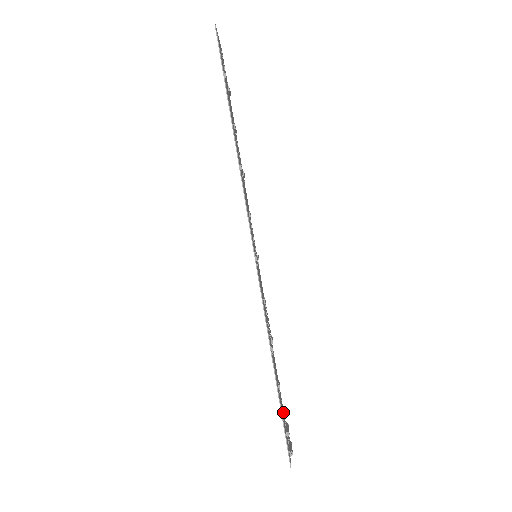
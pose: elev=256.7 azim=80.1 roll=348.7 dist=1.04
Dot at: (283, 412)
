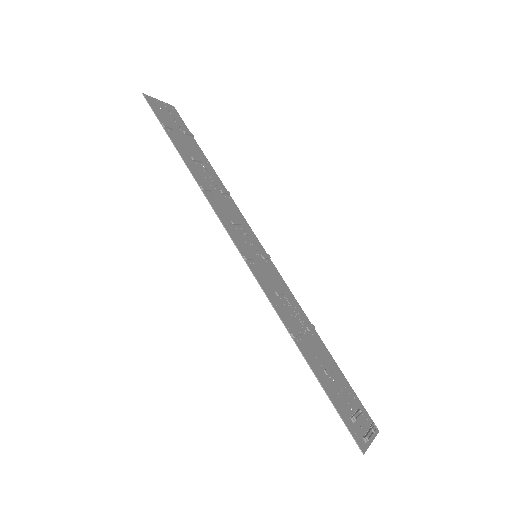
Dot at: (352, 399)
